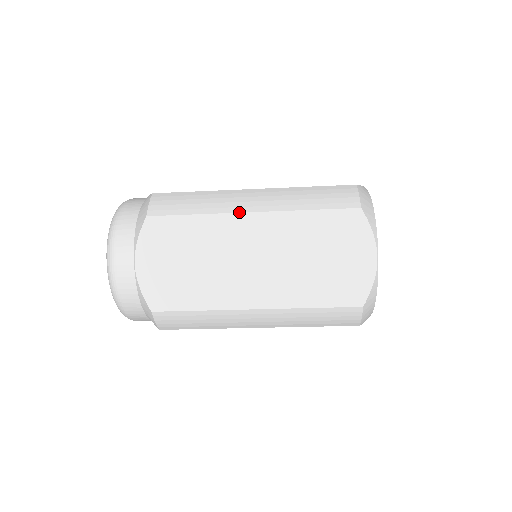
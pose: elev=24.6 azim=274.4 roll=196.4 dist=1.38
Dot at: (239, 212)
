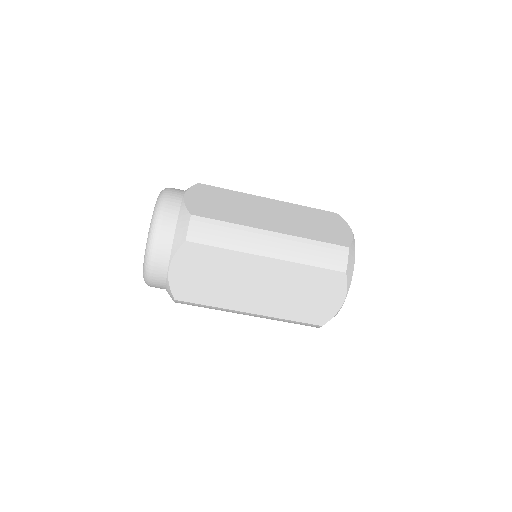
Dot at: occluded
